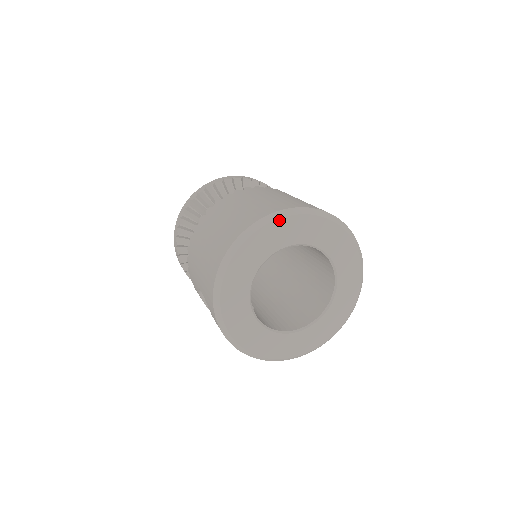
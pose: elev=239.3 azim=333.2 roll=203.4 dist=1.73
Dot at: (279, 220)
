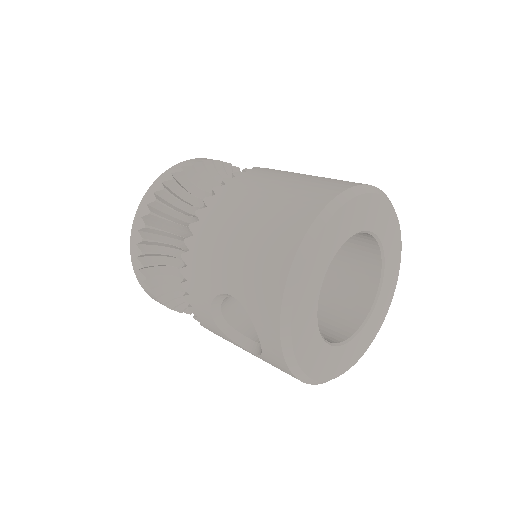
Dot at: (358, 197)
